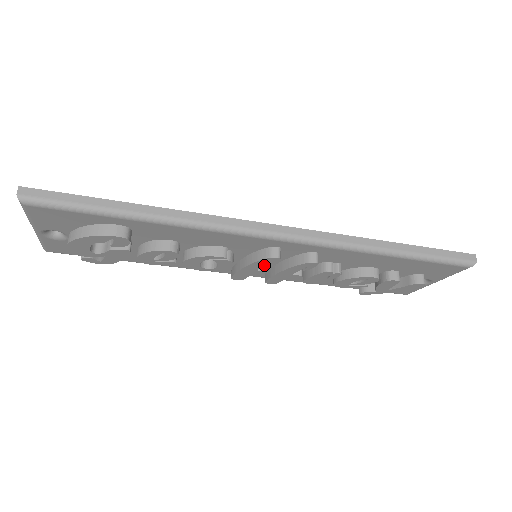
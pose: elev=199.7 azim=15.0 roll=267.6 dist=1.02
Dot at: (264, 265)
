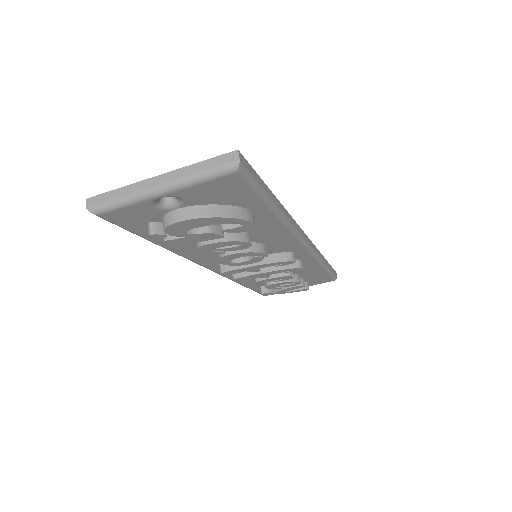
Dot at: occluded
